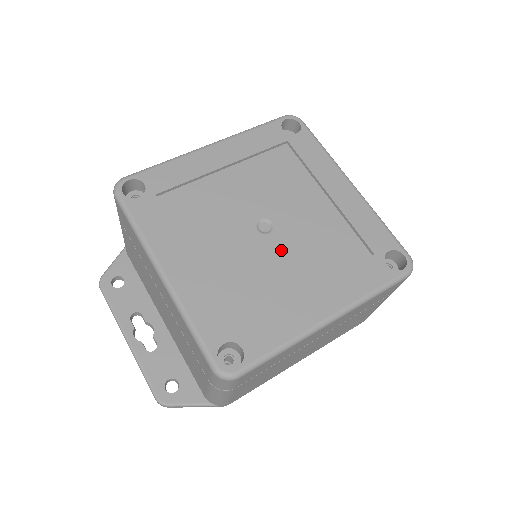
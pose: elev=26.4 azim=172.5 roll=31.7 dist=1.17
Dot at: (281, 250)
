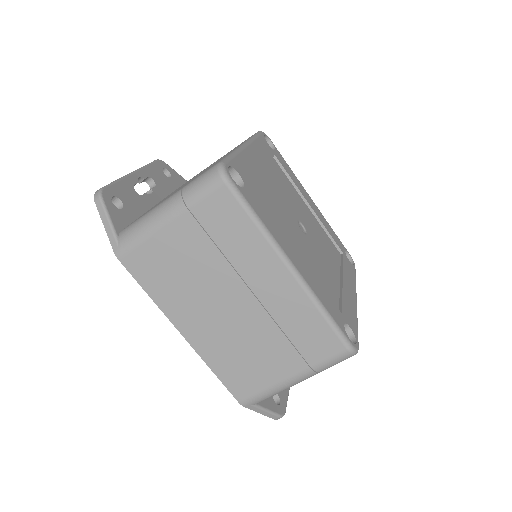
Dot at: (300, 237)
